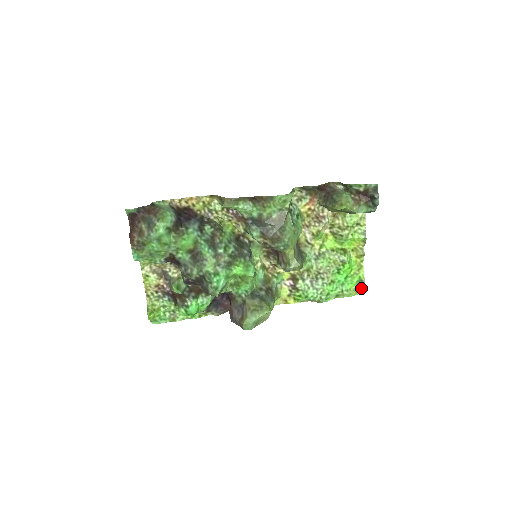
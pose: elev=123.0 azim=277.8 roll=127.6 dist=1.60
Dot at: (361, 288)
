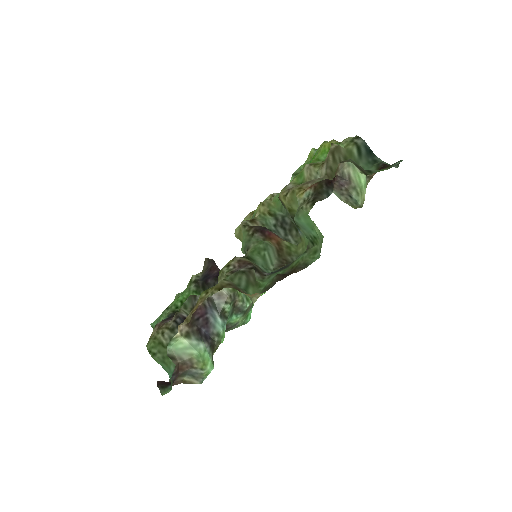
Dot at: occluded
